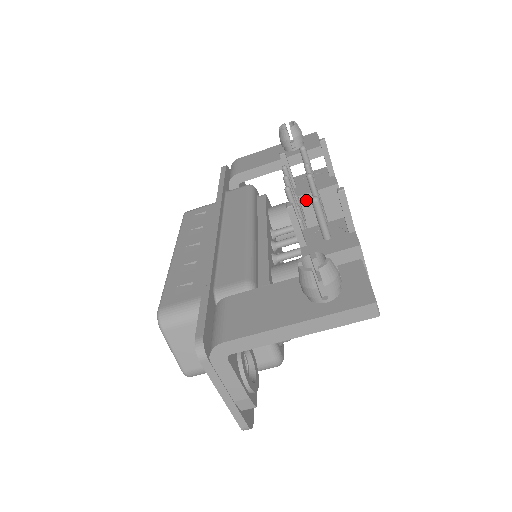
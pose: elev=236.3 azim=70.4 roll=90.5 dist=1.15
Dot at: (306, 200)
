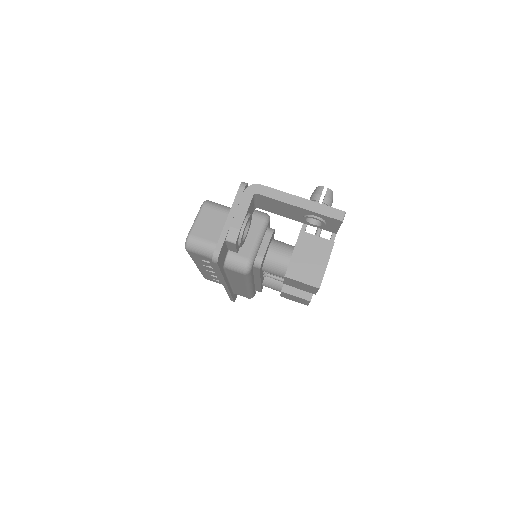
Dot at: occluded
